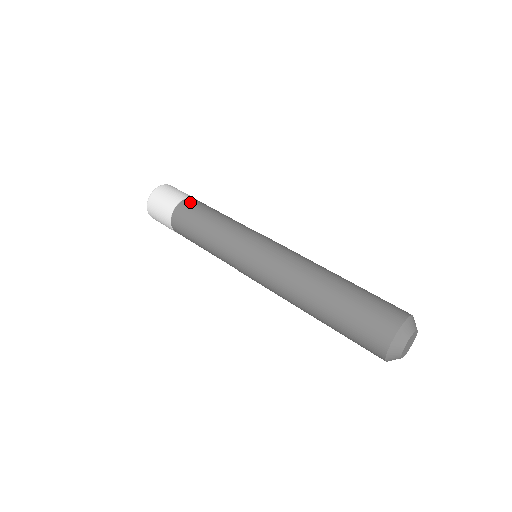
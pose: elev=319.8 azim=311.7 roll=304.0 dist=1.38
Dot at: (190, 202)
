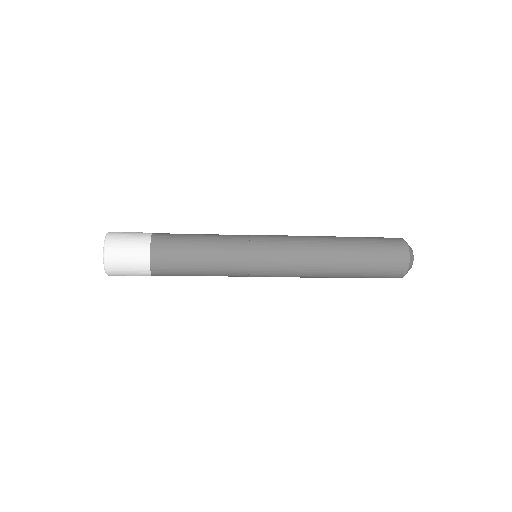
Dot at: (162, 233)
